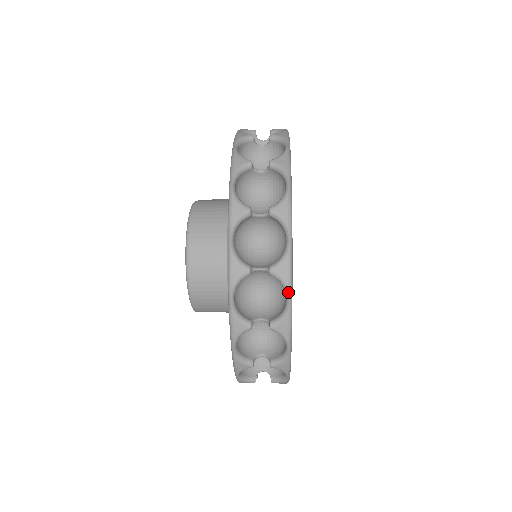
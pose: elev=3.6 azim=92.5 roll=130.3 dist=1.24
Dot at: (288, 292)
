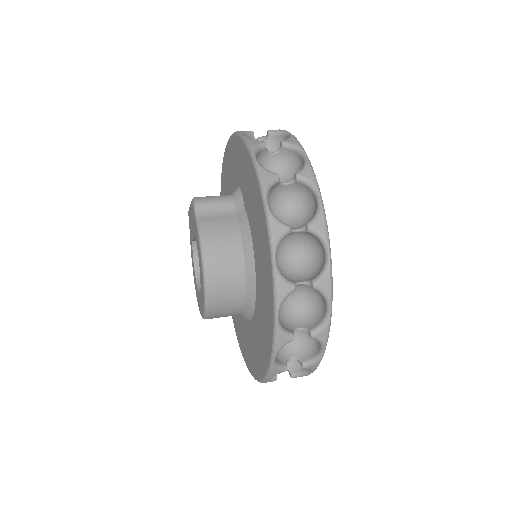
Dot at: occluded
